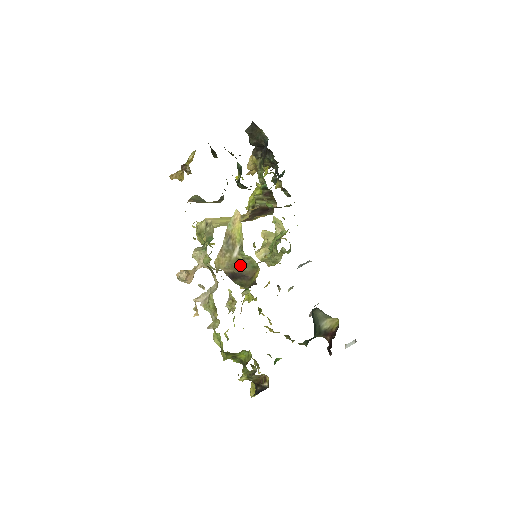
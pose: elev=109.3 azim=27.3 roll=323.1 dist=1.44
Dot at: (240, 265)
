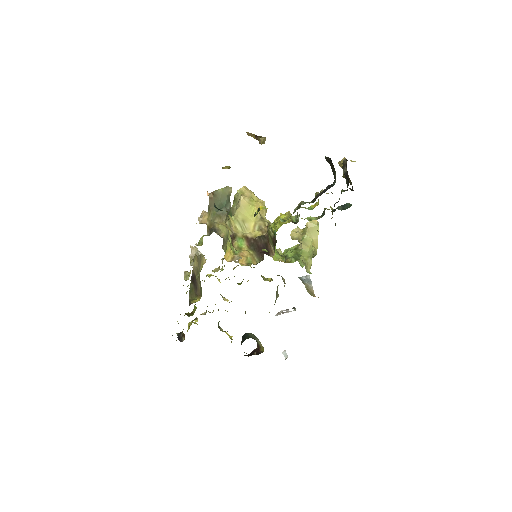
Dot at: (199, 279)
